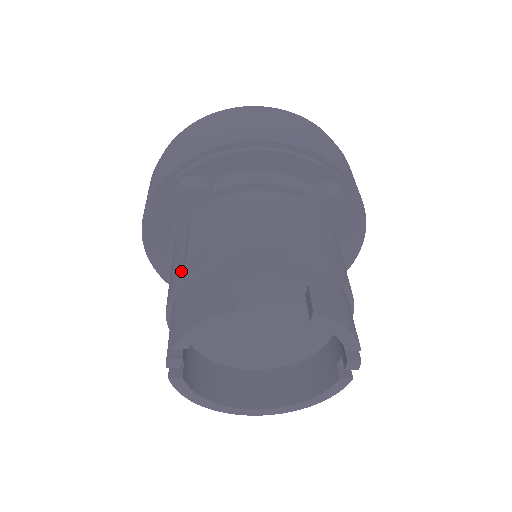
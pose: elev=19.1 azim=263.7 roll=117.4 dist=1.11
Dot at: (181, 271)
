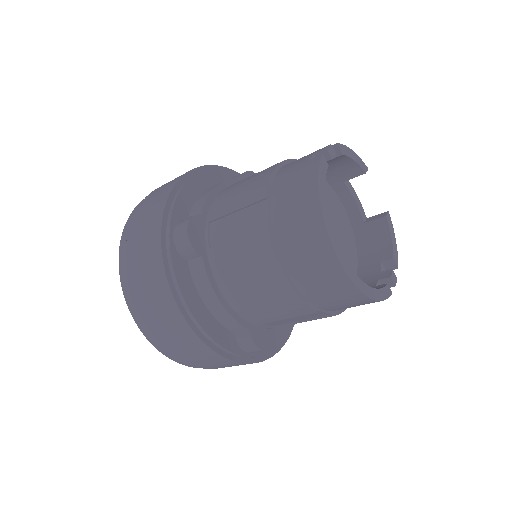
Dot at: occluded
